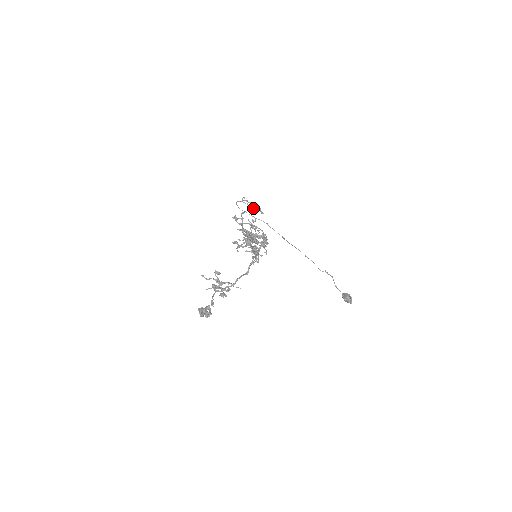
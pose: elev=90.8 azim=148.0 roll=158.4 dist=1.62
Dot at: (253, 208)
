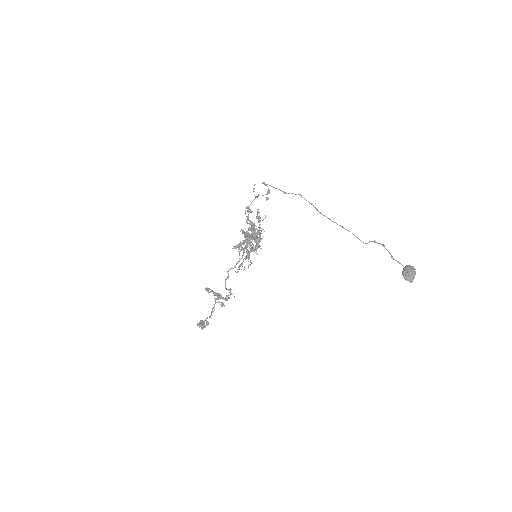
Dot at: (258, 196)
